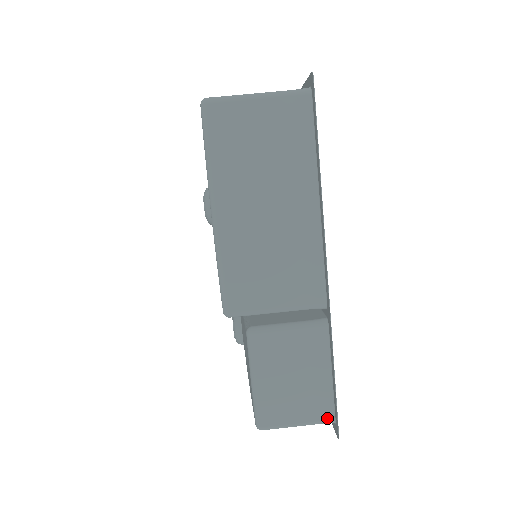
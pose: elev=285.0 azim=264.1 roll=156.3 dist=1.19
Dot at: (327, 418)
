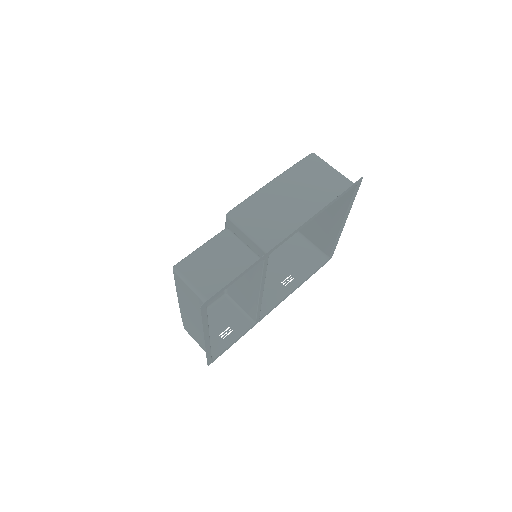
Dot at: (208, 296)
